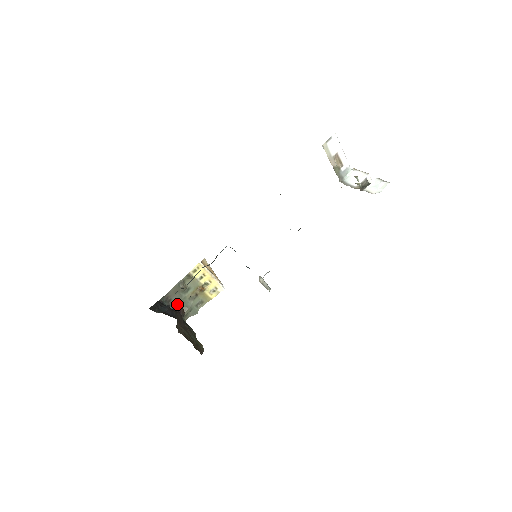
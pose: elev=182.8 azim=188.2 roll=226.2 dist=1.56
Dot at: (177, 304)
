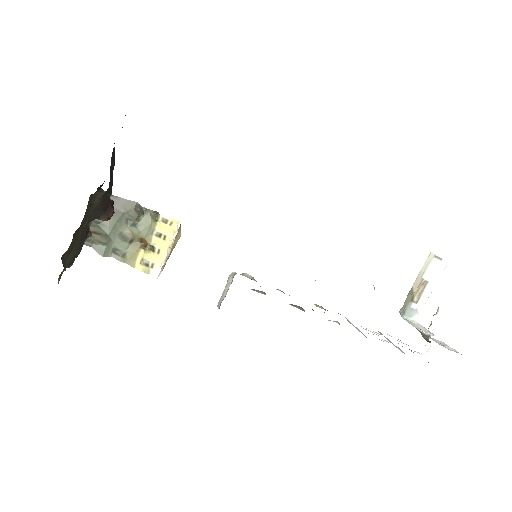
Dot at: occluded
